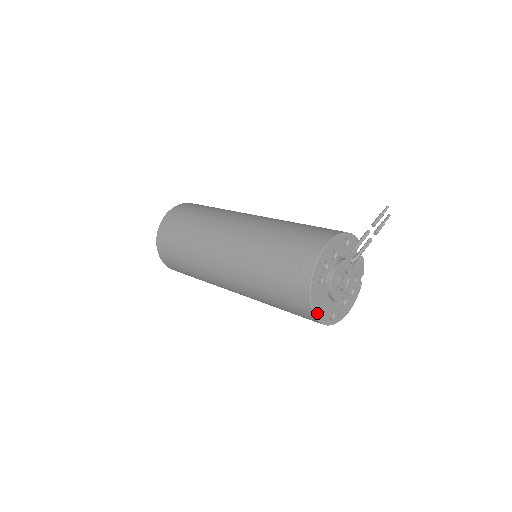
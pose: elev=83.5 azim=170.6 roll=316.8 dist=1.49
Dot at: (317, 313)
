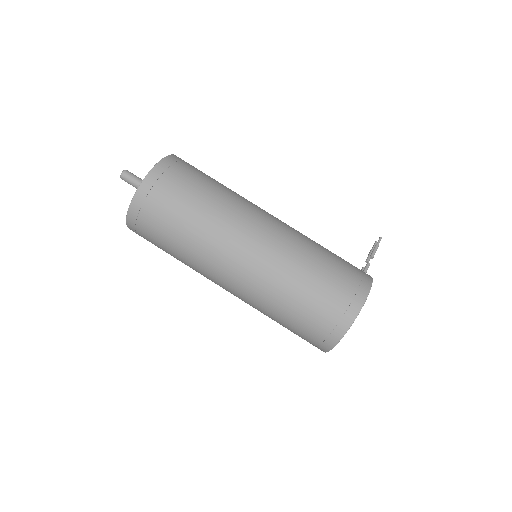
Dot at: occluded
